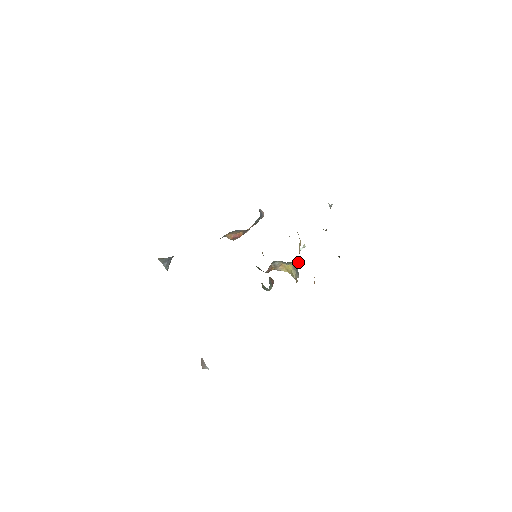
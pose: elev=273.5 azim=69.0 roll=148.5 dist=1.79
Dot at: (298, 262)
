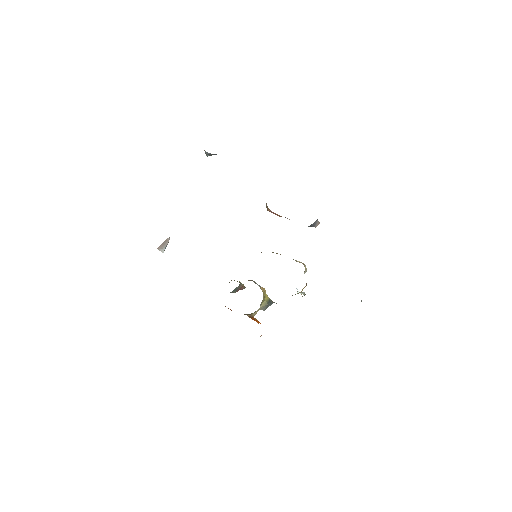
Dot at: occluded
